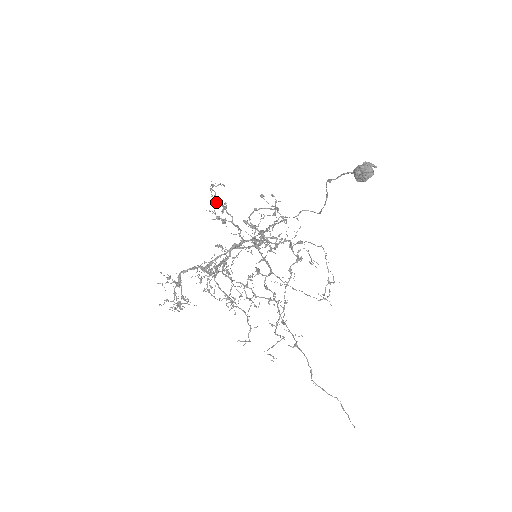
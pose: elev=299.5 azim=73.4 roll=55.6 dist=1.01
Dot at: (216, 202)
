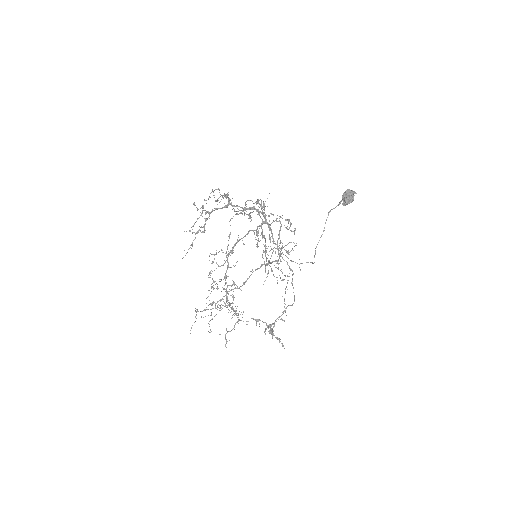
Dot at: occluded
